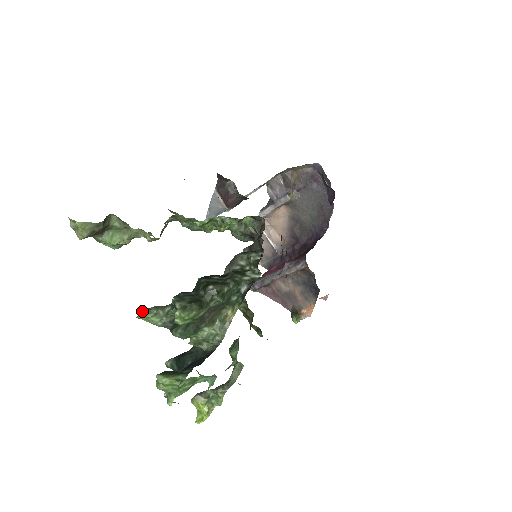
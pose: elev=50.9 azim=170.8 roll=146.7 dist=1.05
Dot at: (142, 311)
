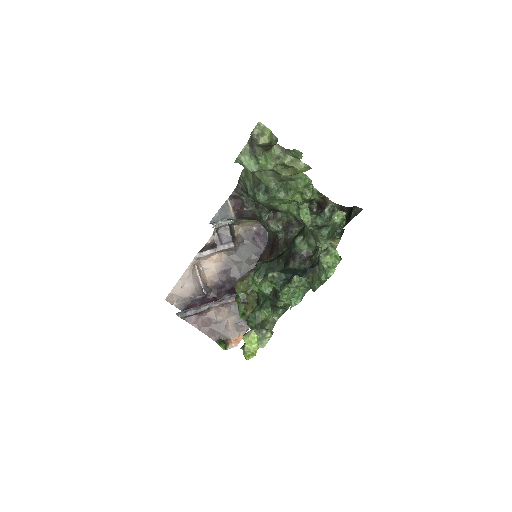
Dot at: (305, 207)
